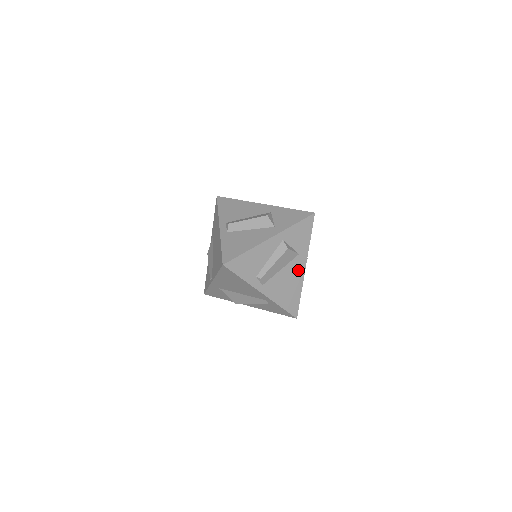
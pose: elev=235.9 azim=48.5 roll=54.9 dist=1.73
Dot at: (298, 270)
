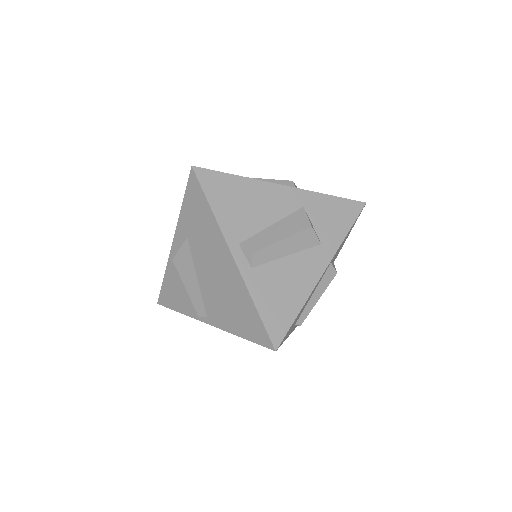
Dot at: occluded
